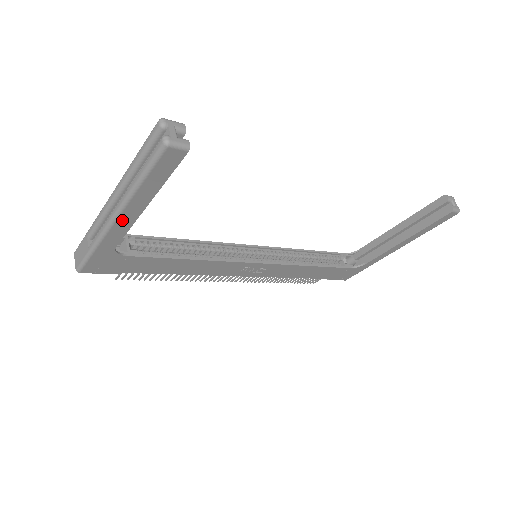
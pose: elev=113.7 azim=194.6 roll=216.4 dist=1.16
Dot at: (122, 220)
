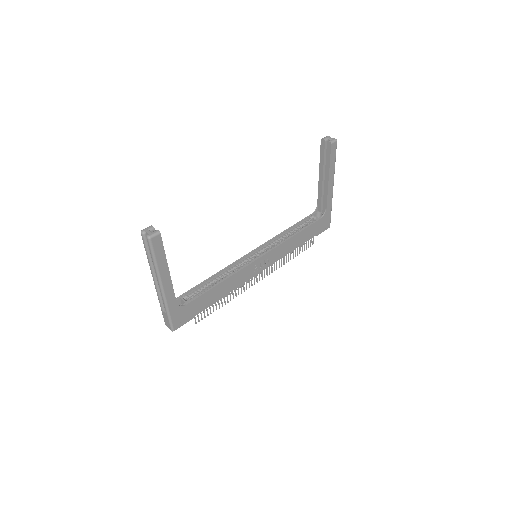
Dot at: (166, 287)
